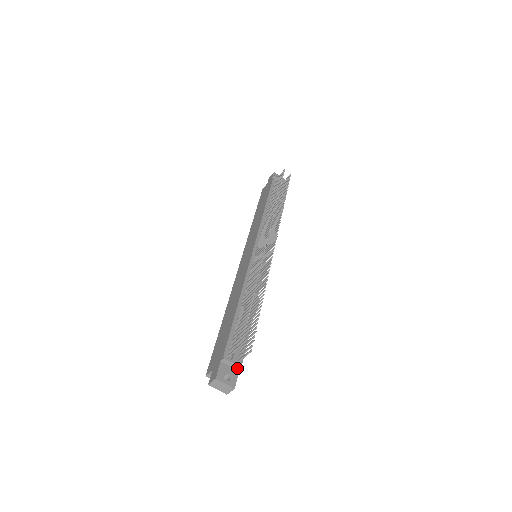
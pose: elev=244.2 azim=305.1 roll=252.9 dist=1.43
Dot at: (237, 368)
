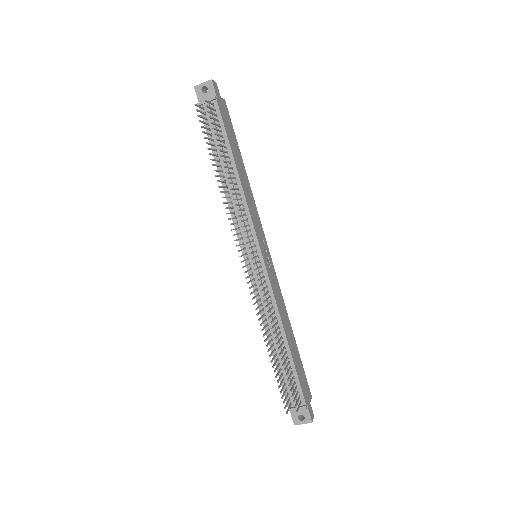
Dot at: (303, 407)
